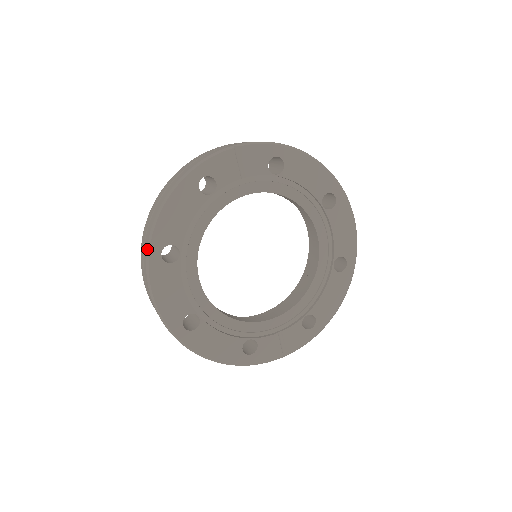
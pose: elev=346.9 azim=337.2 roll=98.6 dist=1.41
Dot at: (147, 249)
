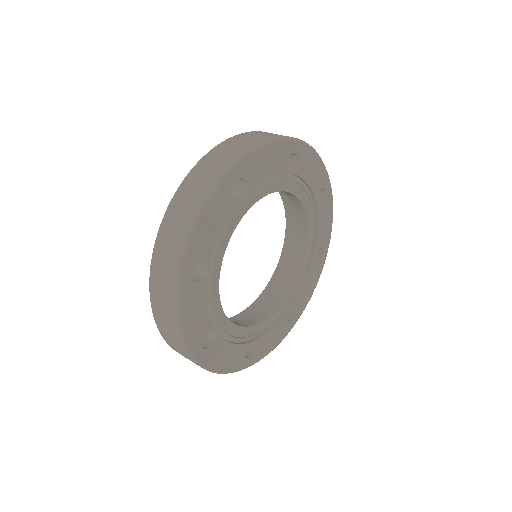
Dot at: (191, 358)
